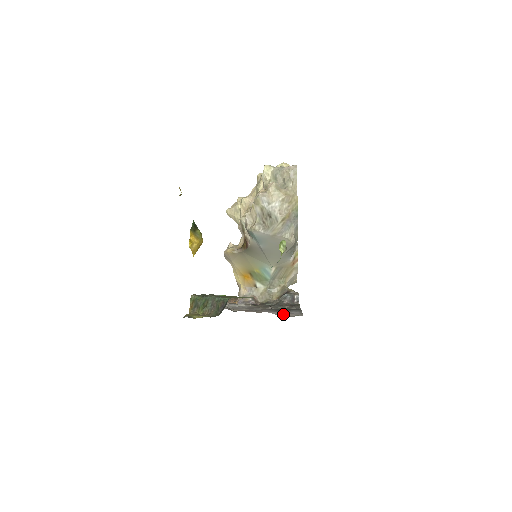
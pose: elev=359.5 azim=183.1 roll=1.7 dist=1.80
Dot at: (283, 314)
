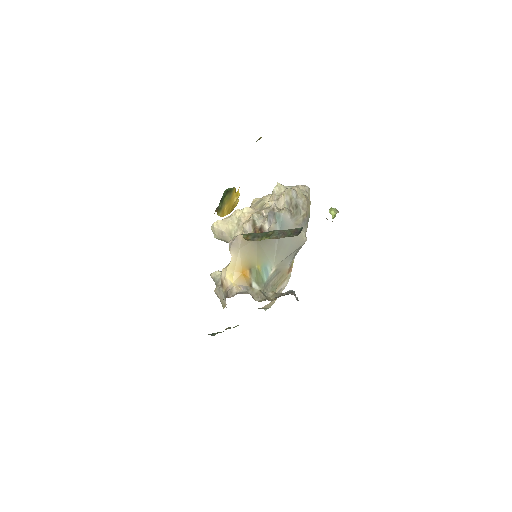
Dot at: occluded
